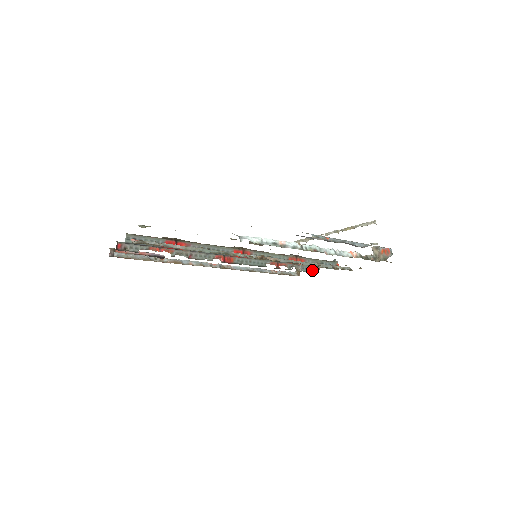
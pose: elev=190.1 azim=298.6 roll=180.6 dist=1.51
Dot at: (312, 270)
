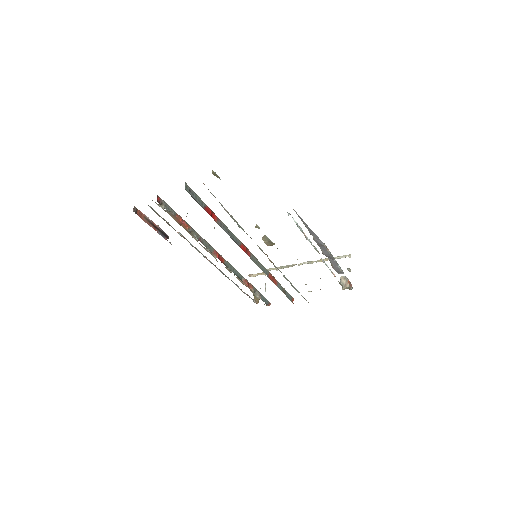
Dot at: (266, 302)
